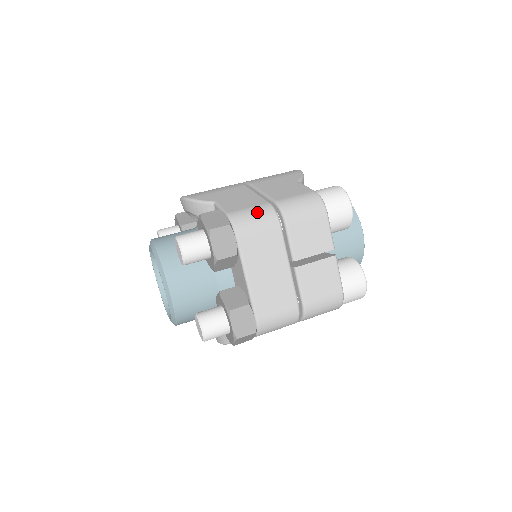
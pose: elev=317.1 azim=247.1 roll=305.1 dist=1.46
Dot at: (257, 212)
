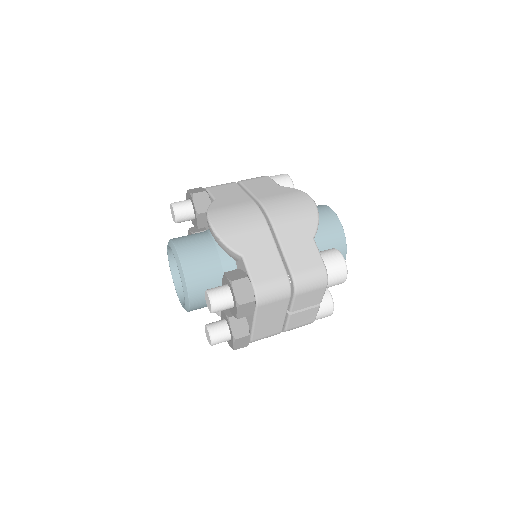
Dot at: (277, 287)
